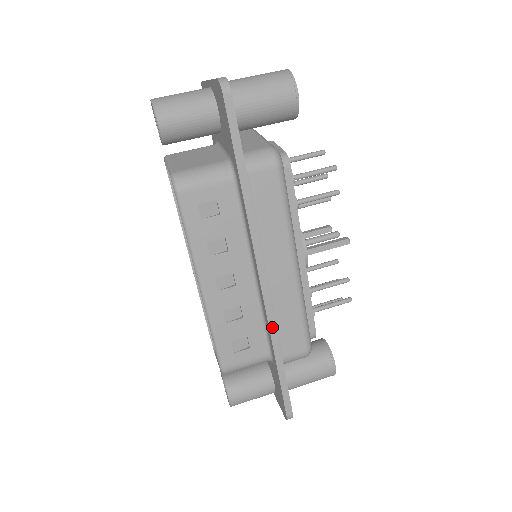
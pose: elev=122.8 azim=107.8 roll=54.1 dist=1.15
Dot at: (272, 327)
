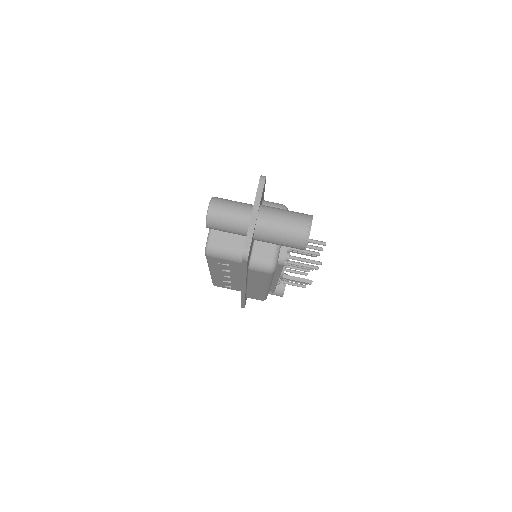
Dot at: (243, 296)
